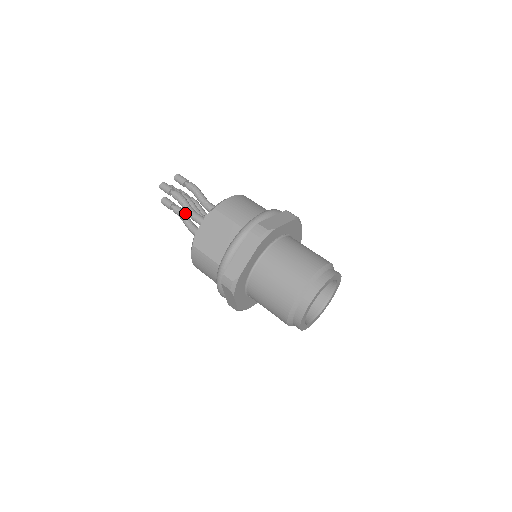
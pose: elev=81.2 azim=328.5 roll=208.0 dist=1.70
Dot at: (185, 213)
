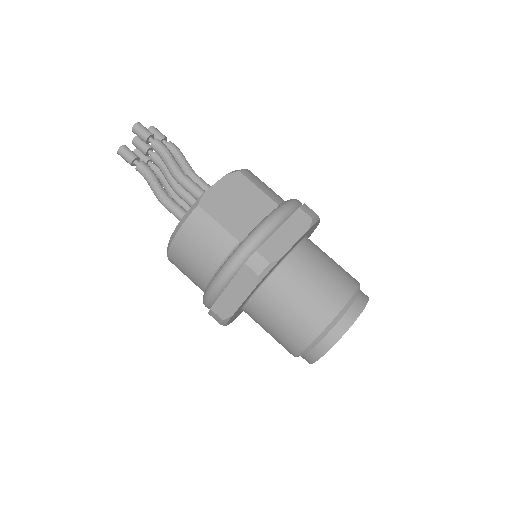
Dot at: occluded
